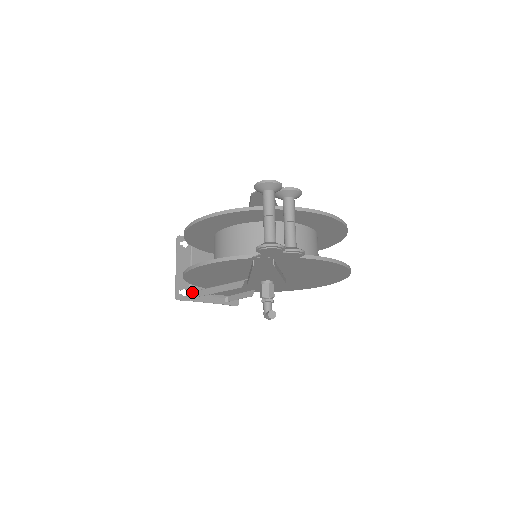
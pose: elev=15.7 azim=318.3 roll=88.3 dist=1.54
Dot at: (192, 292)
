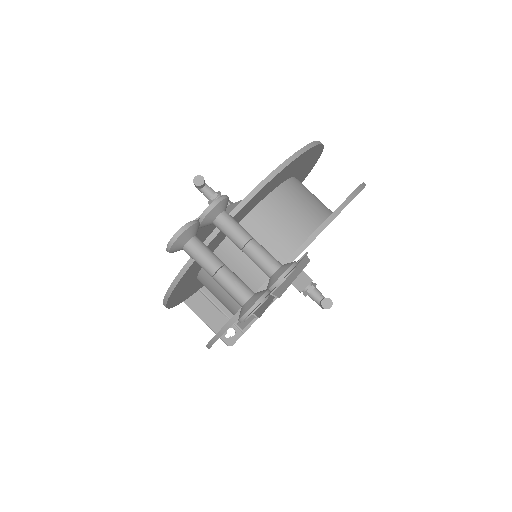
Dot at: (237, 325)
